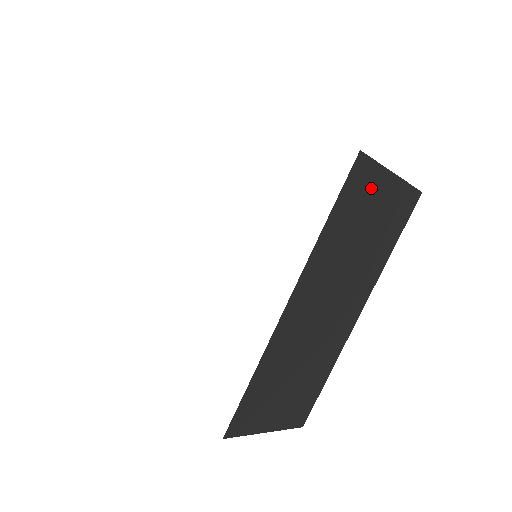
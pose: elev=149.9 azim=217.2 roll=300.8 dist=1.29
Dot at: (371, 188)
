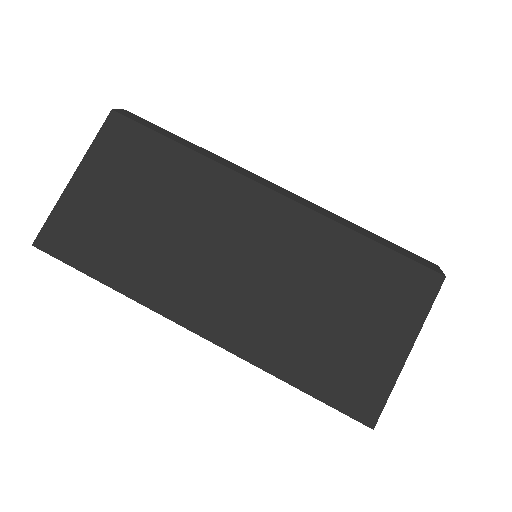
Dot at: occluded
